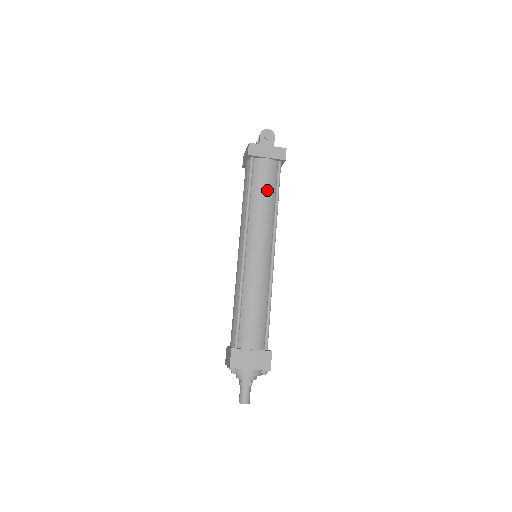
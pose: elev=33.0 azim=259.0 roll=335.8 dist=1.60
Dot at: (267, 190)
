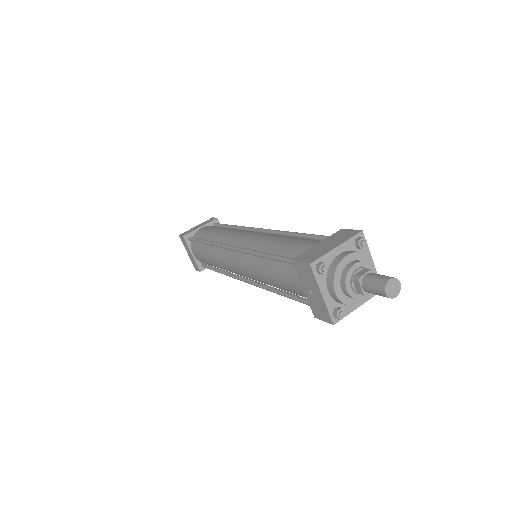
Dot at: occluded
